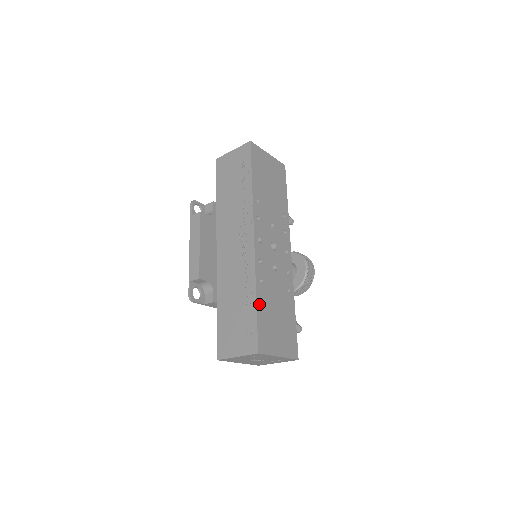
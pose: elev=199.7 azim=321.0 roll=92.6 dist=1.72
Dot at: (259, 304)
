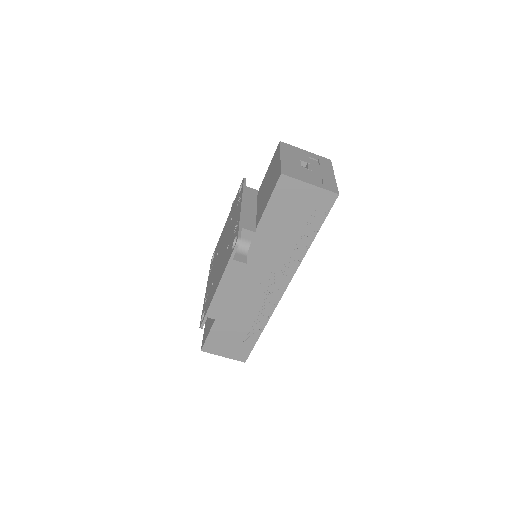
Dot at: (260, 333)
